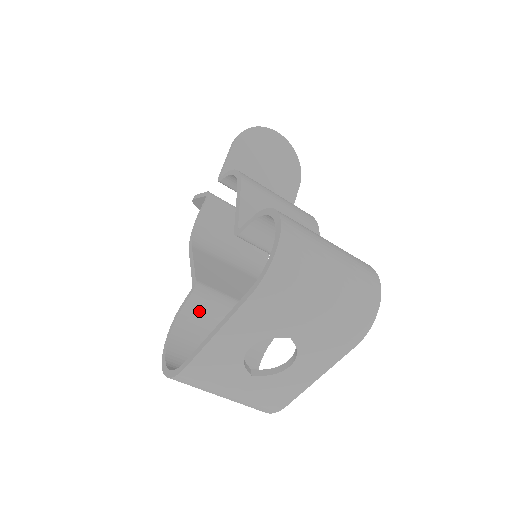
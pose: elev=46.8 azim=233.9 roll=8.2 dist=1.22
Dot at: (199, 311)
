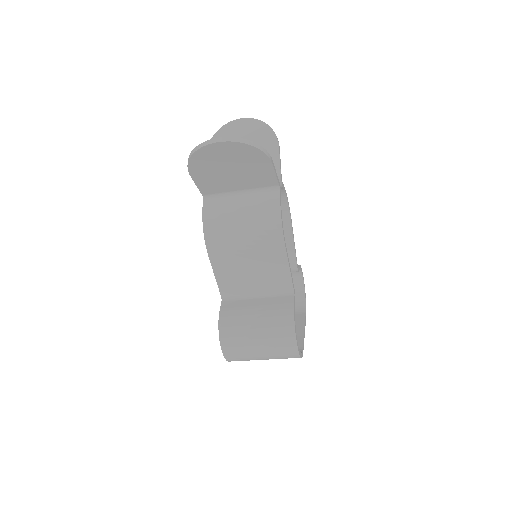
Dot at: occluded
